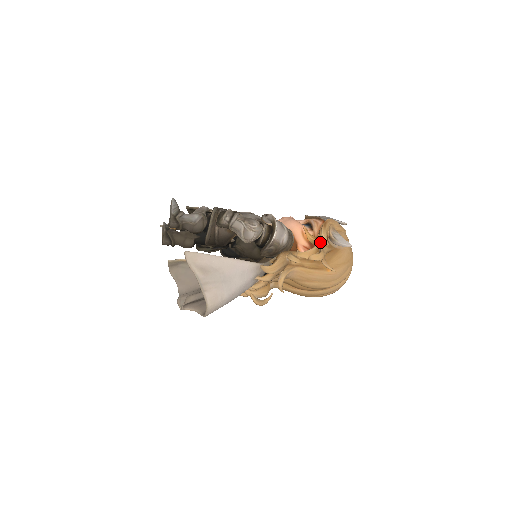
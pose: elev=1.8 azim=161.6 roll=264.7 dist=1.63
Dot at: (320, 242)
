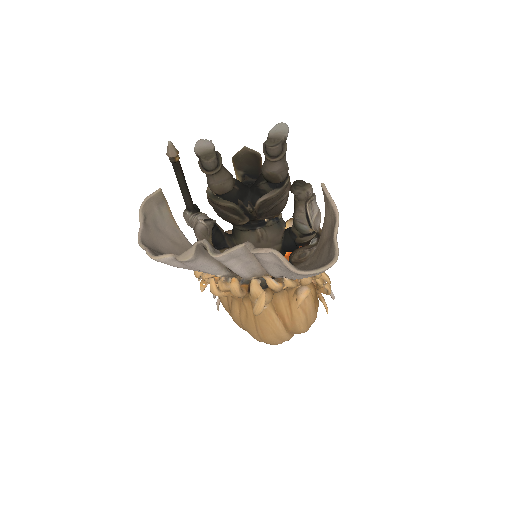
Dot at: occluded
